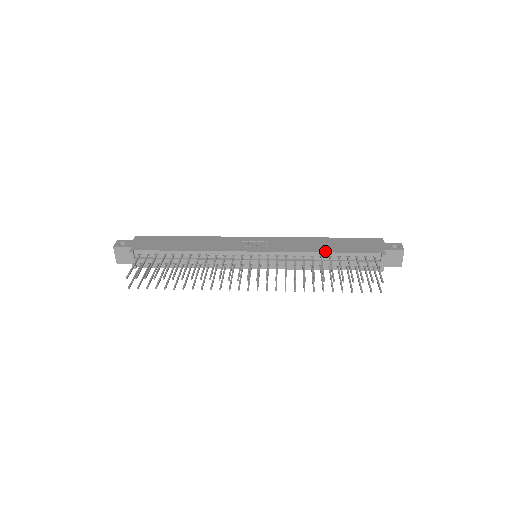
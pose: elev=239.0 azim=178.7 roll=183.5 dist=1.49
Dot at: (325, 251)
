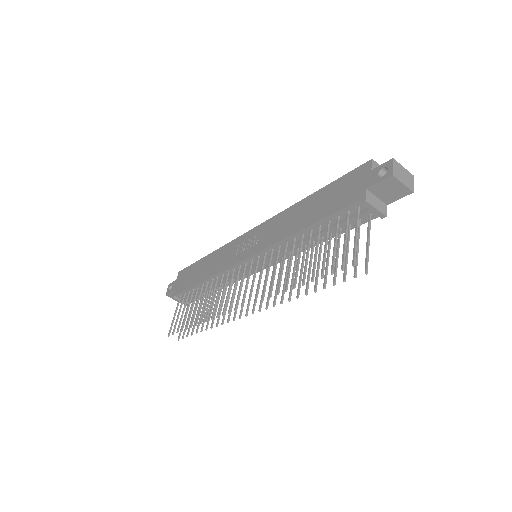
Dot at: (301, 228)
